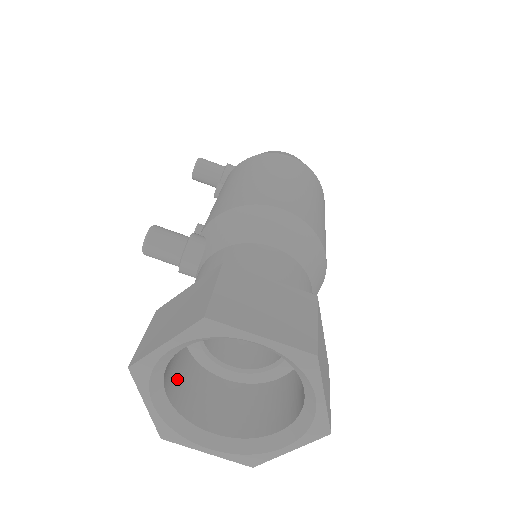
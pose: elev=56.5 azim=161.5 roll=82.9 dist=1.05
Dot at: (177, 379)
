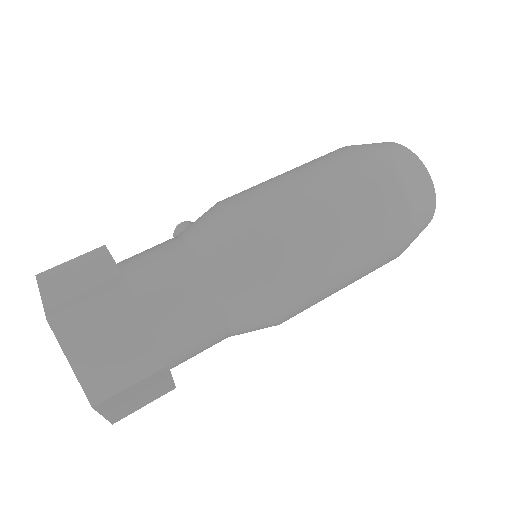
Dot at: occluded
